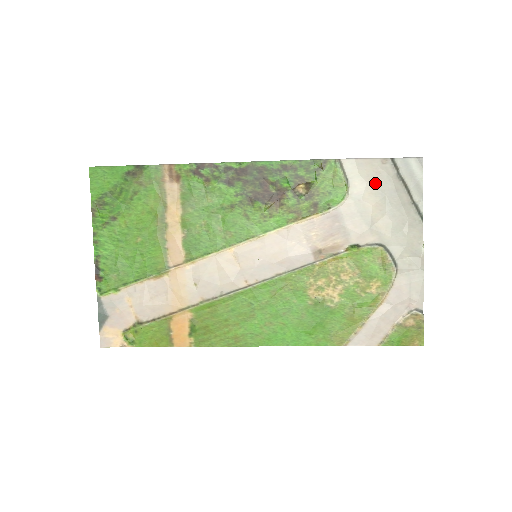
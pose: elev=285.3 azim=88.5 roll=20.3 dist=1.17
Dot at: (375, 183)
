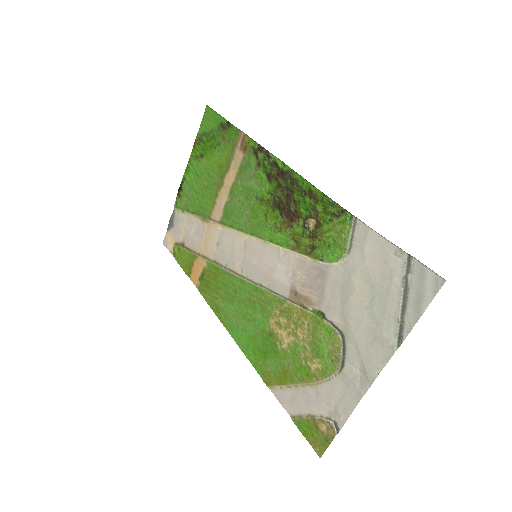
Dot at: (373, 269)
